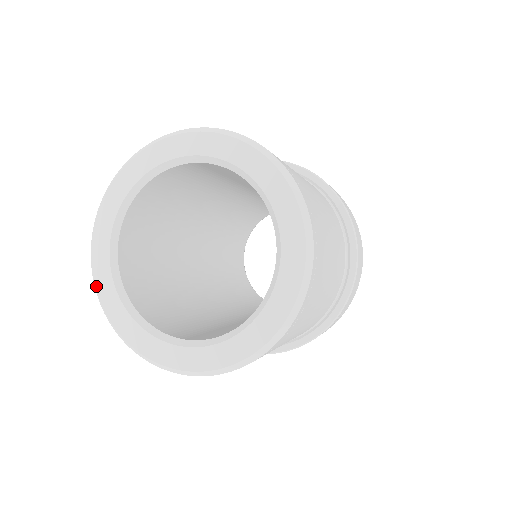
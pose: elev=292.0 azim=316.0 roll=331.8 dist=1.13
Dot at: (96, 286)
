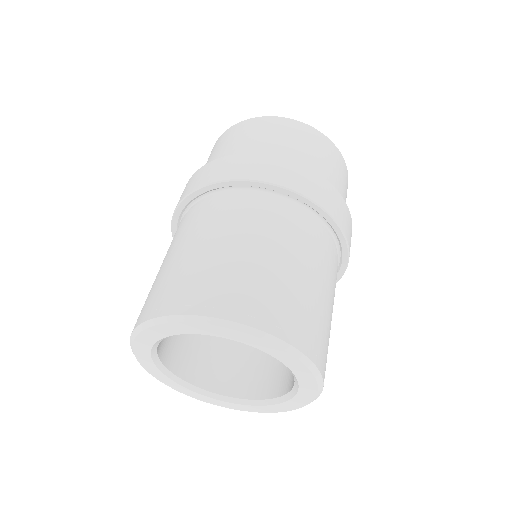
Dot at: (159, 380)
